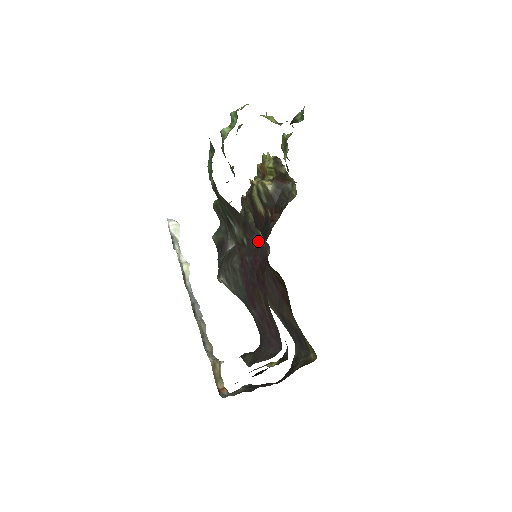
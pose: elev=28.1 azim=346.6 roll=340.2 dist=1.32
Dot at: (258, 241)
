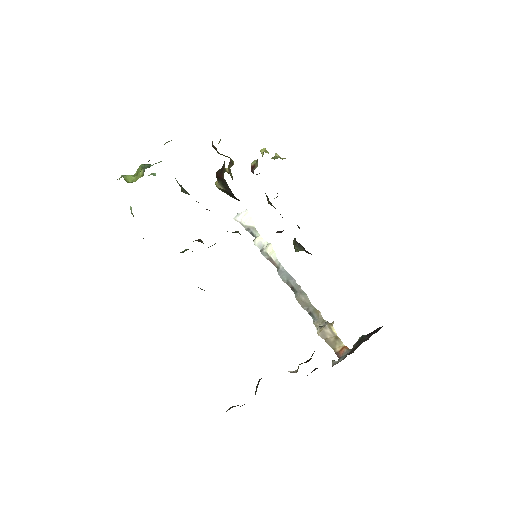
Dot at: occluded
